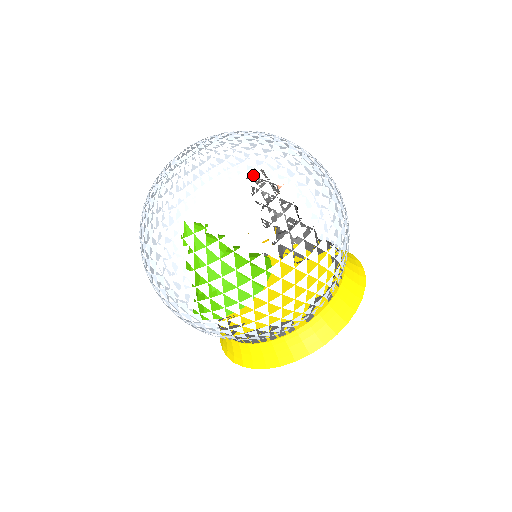
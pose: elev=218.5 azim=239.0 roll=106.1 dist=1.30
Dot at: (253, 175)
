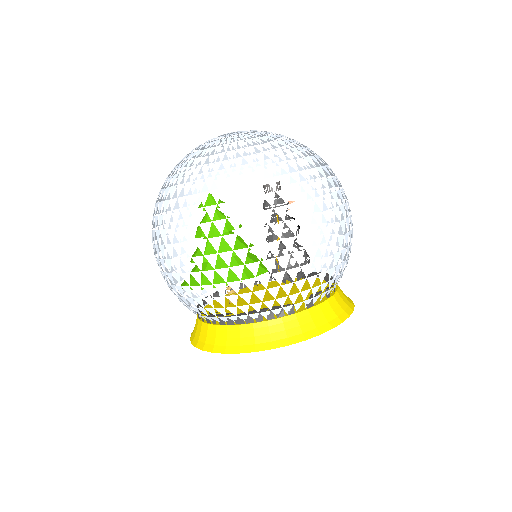
Dot at: (297, 148)
